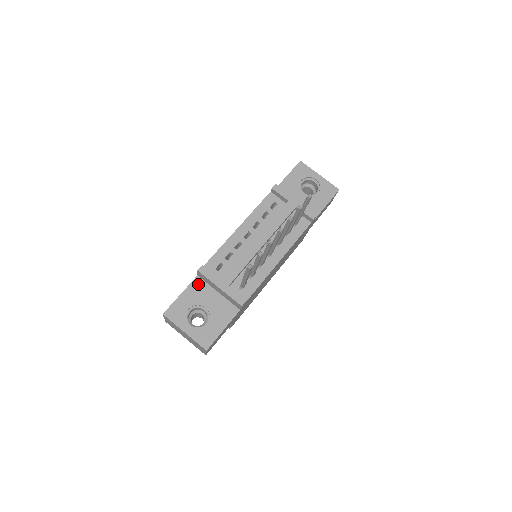
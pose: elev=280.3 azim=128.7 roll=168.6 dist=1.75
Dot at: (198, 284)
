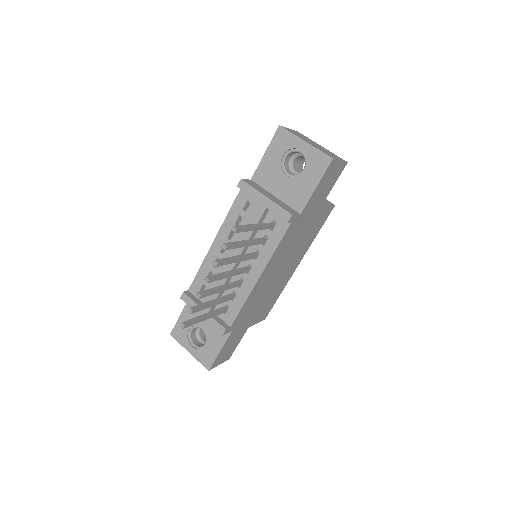
Dot at: occluded
